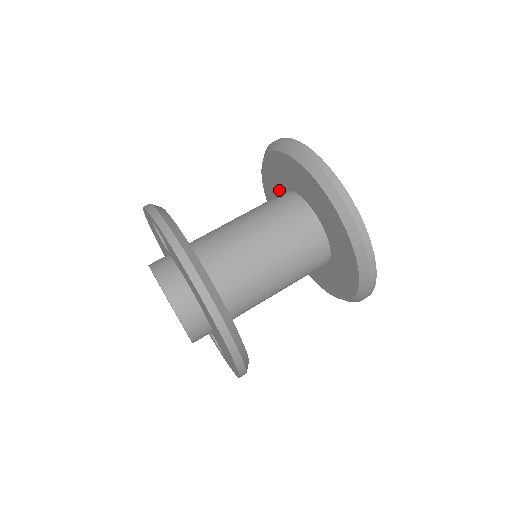
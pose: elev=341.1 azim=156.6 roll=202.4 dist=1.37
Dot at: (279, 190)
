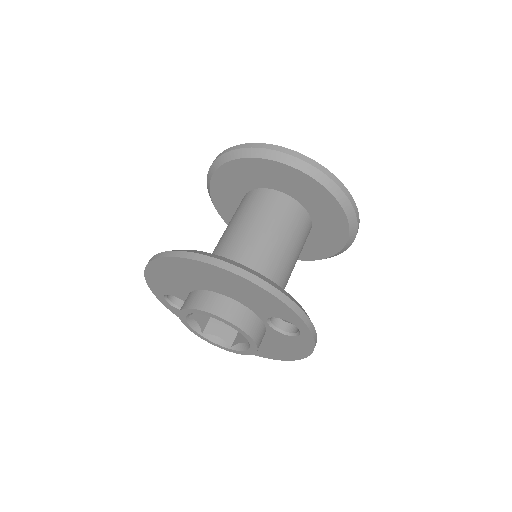
Dot at: occluded
